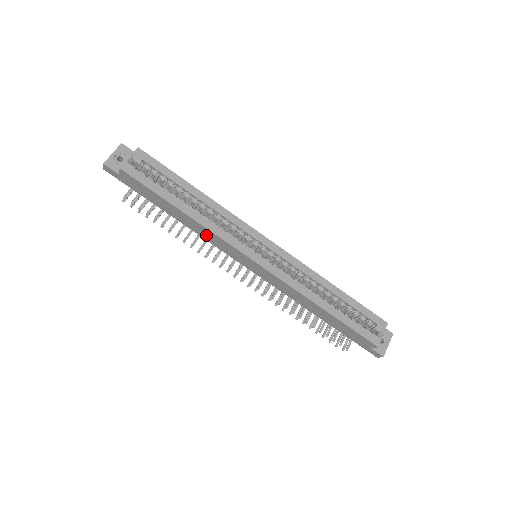
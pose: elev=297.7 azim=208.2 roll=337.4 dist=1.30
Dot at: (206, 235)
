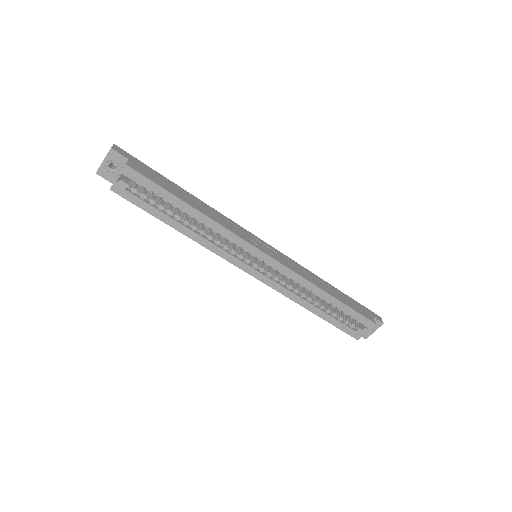
Dot at: occluded
